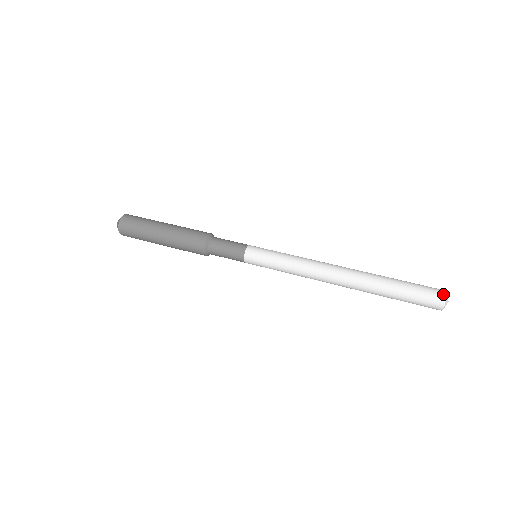
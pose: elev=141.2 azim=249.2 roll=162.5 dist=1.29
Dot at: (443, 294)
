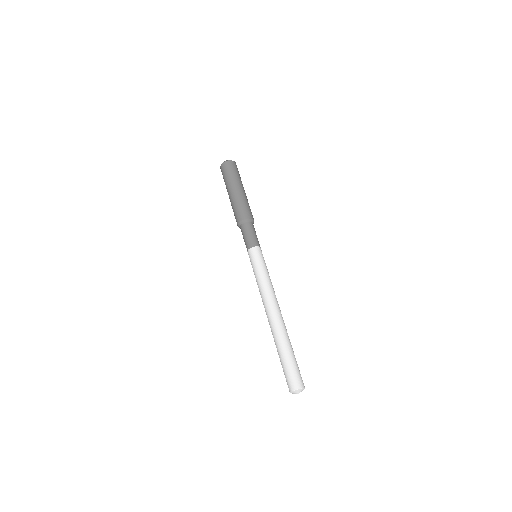
Dot at: (293, 388)
